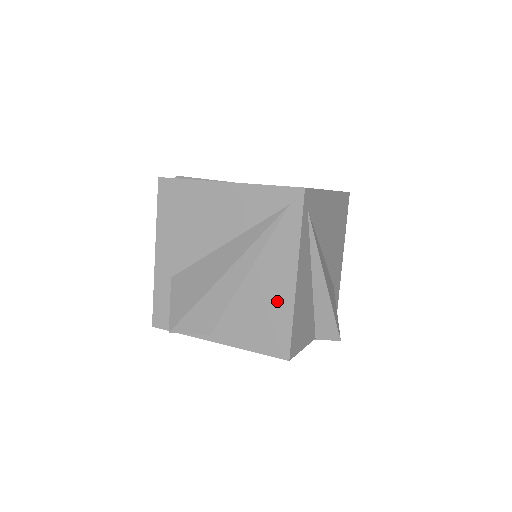
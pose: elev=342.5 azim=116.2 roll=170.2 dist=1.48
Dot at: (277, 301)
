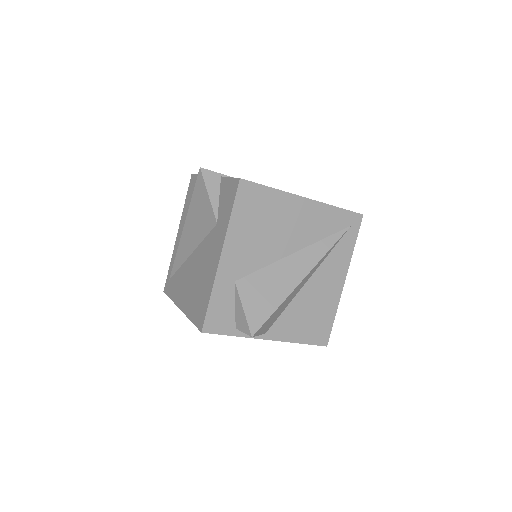
Dot at: (328, 300)
